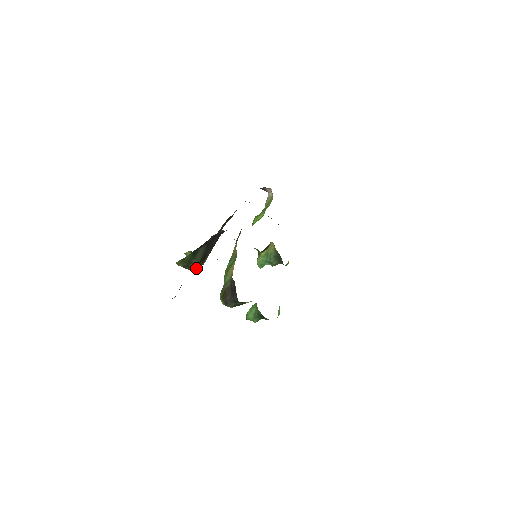
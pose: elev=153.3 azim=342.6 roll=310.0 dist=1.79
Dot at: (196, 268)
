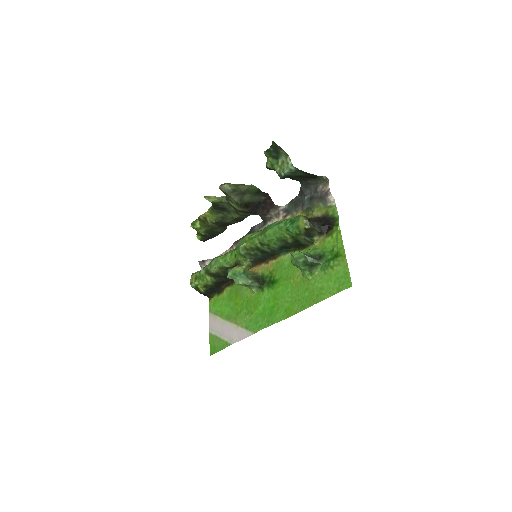
Dot at: (240, 202)
